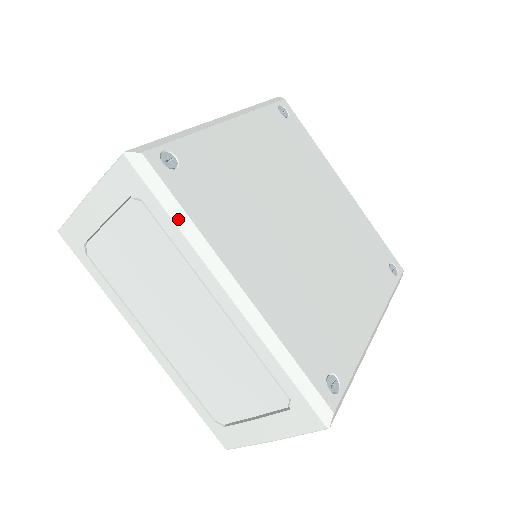
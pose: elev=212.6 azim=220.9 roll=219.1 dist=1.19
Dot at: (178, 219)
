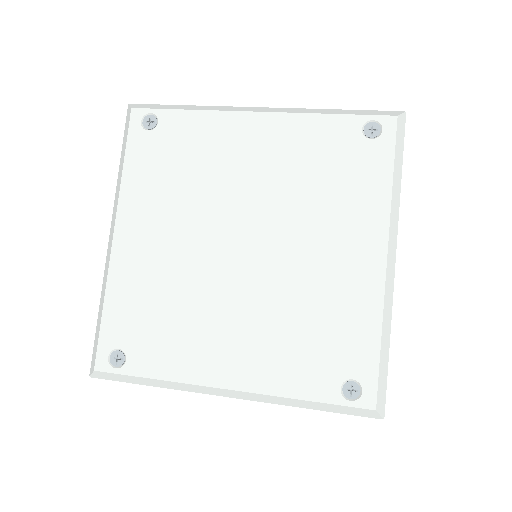
Dot at: (121, 165)
